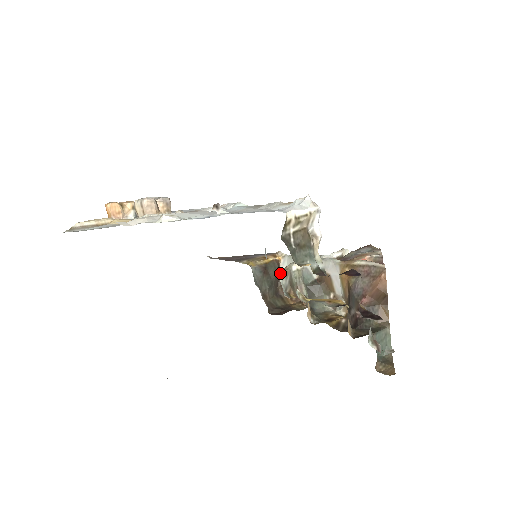
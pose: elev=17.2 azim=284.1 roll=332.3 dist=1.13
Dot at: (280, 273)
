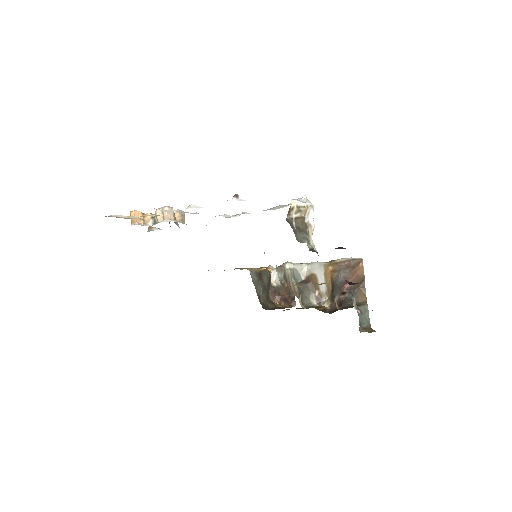
Dot at: (277, 268)
